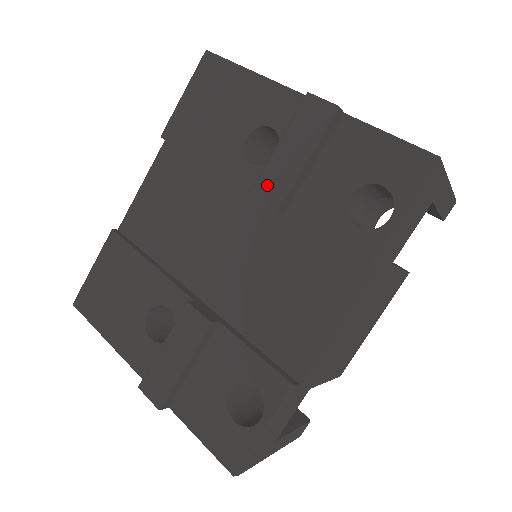
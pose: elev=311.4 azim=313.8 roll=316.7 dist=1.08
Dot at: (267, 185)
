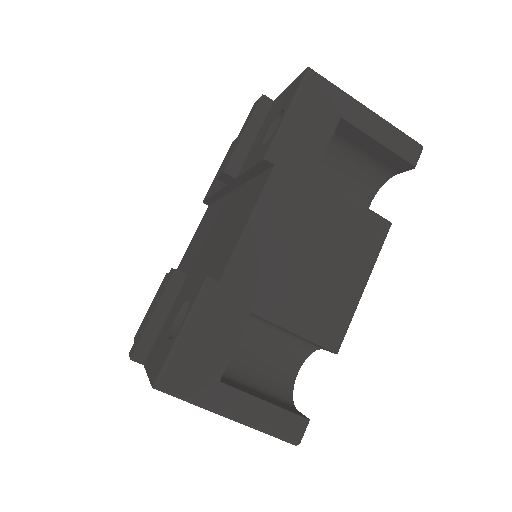
Dot at: (225, 164)
